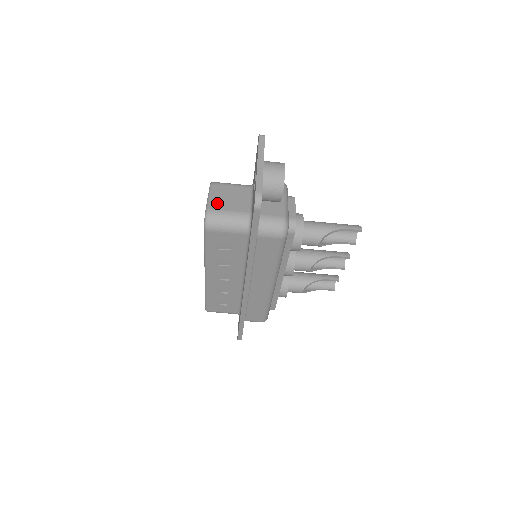
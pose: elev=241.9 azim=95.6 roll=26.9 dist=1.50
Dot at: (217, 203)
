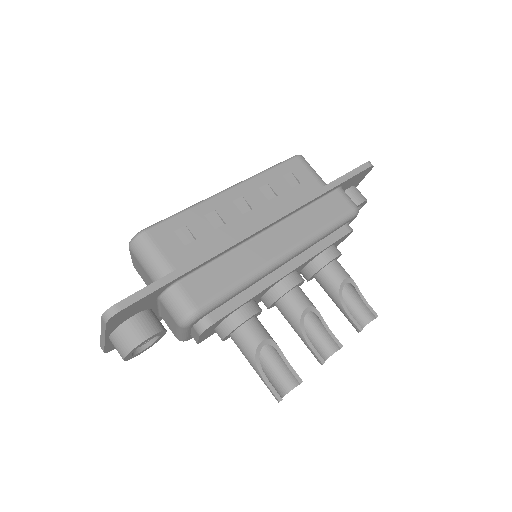
Dot at: occluded
